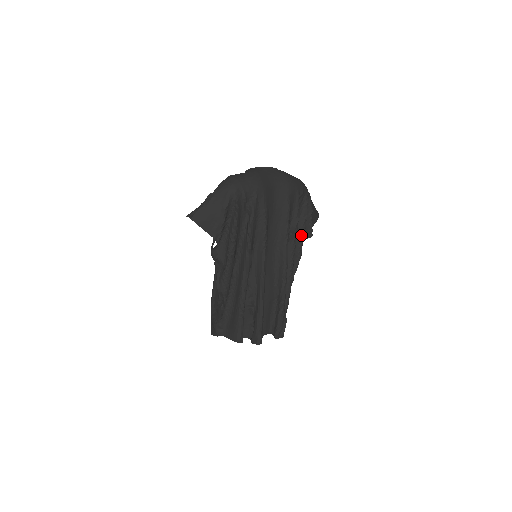
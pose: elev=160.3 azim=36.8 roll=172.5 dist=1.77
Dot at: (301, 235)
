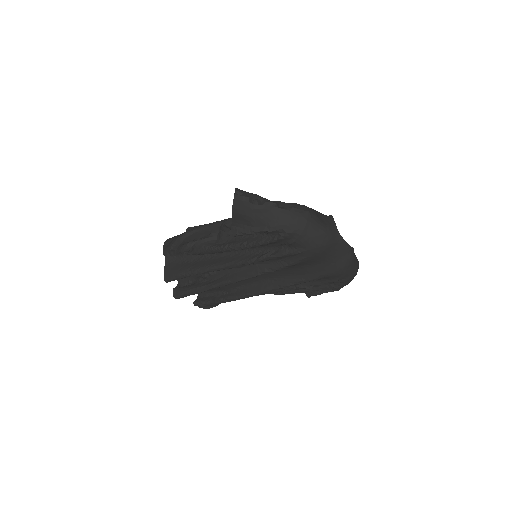
Dot at: (301, 290)
